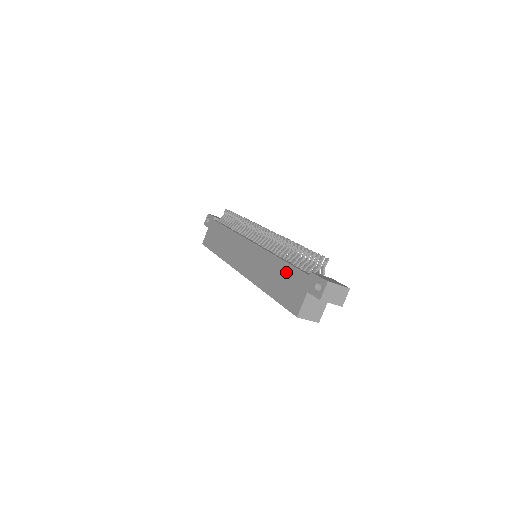
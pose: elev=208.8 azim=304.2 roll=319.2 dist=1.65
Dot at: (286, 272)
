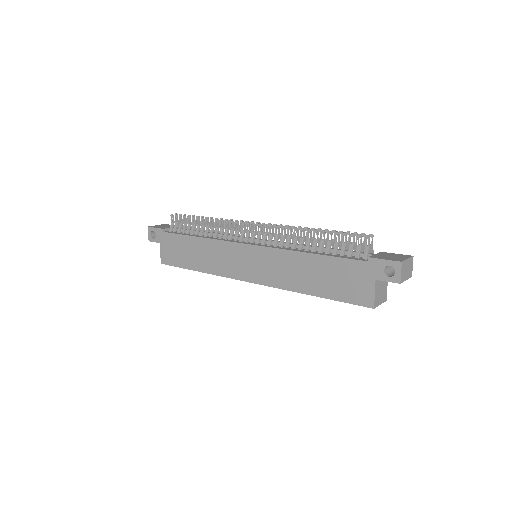
Dot at: (329, 266)
